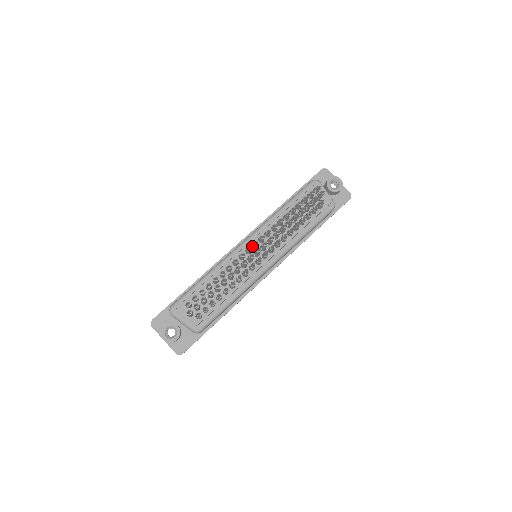
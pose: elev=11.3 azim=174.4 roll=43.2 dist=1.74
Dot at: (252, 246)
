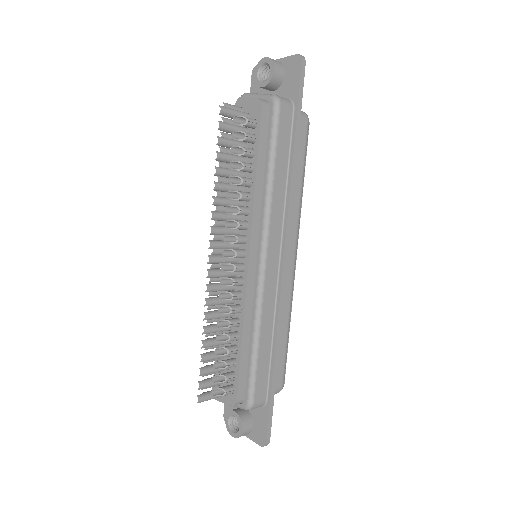
Dot at: occluded
